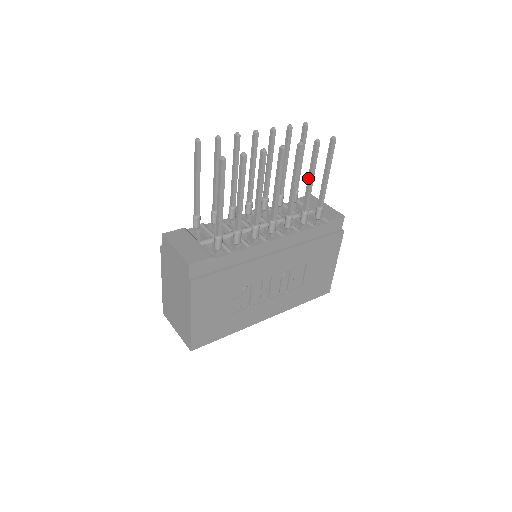
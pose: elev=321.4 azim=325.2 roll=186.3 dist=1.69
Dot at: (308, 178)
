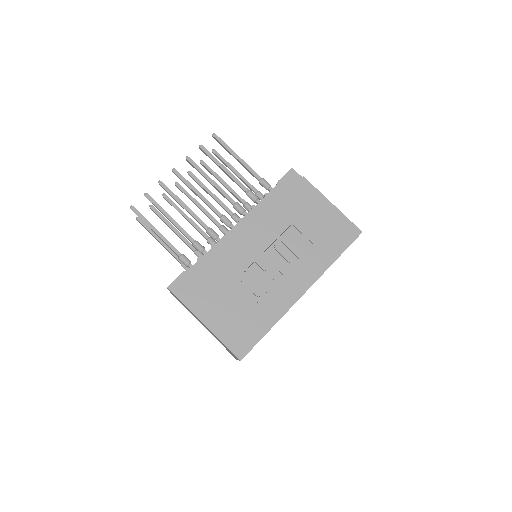
Dot at: (223, 171)
